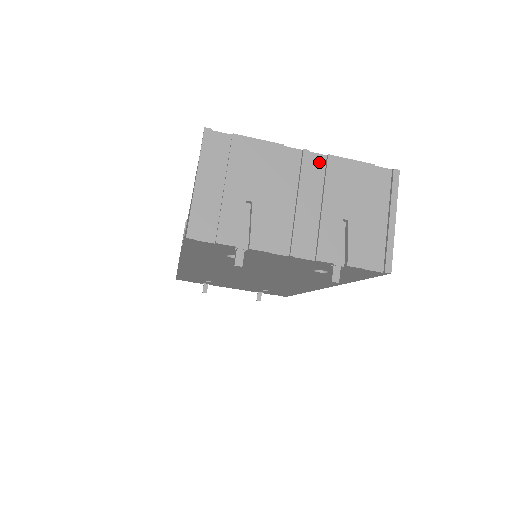
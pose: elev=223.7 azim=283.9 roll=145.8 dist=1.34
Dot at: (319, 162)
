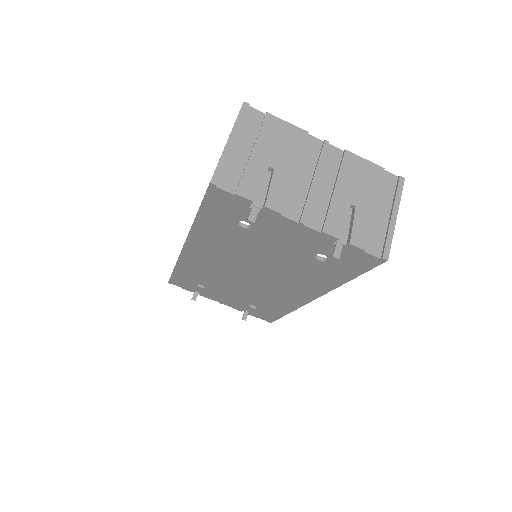
Dot at: (336, 154)
